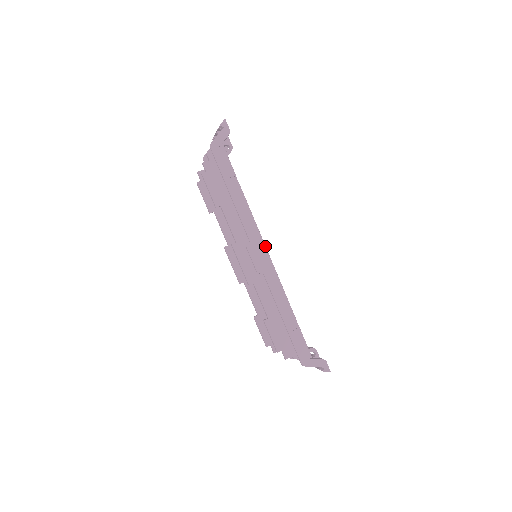
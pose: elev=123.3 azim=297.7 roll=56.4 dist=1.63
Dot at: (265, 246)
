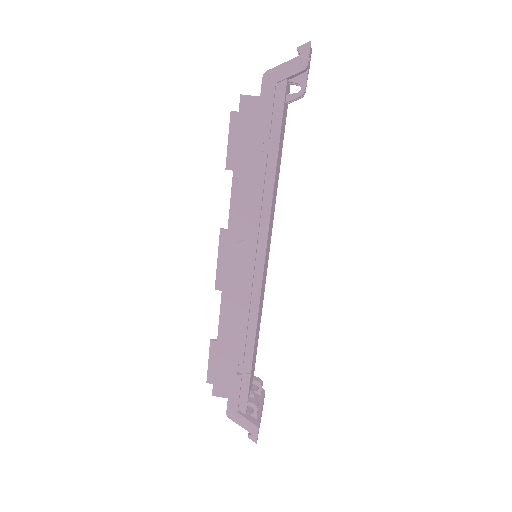
Dot at: (264, 257)
